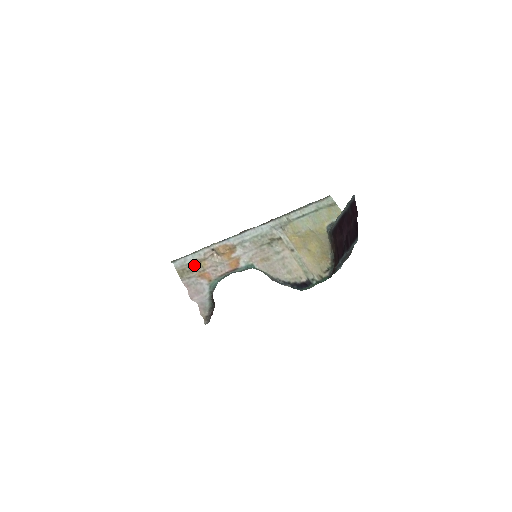
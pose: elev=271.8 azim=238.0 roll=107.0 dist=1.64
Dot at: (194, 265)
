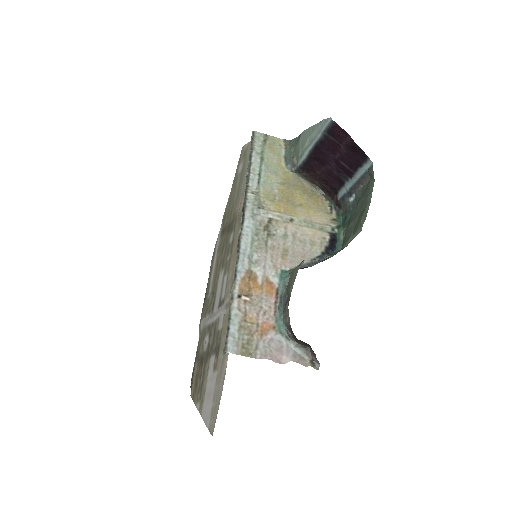
Dot at: (245, 331)
